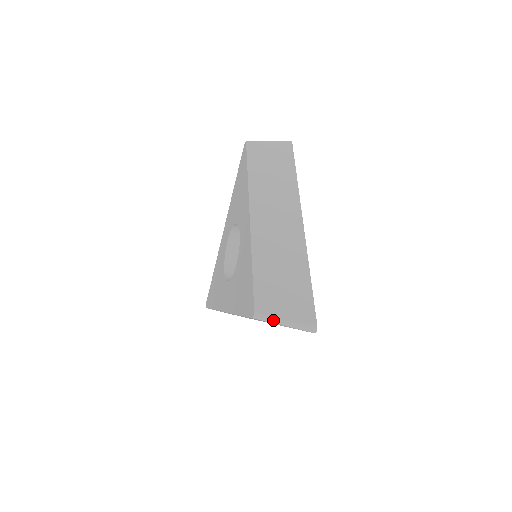
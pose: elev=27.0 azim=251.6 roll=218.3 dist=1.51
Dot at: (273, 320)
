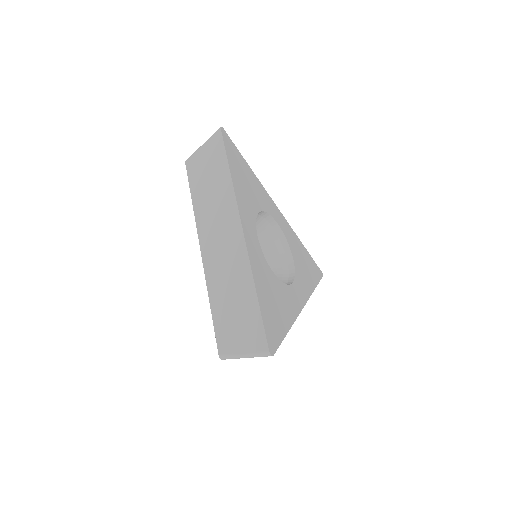
Dot at: (235, 357)
